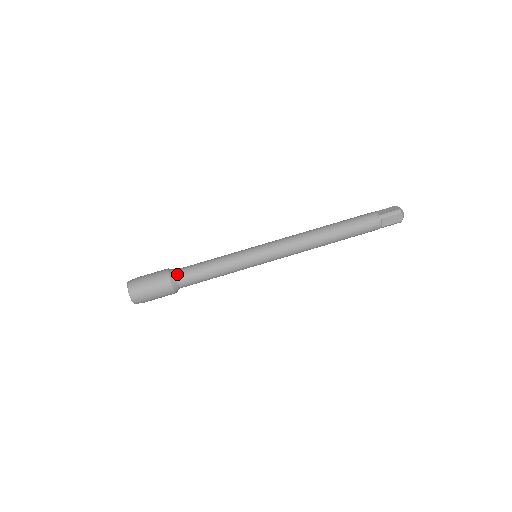
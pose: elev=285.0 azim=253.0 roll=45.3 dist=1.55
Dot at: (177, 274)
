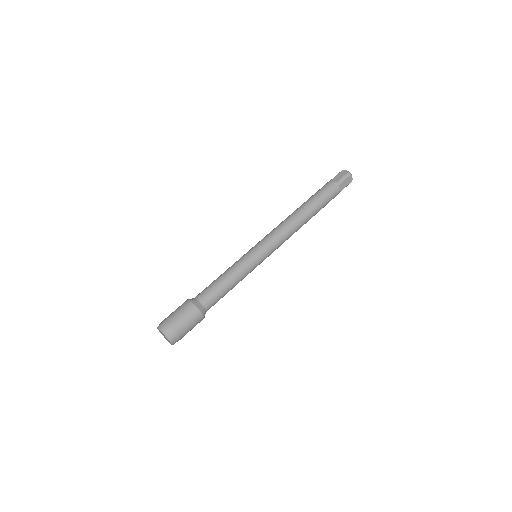
Dot at: (200, 301)
